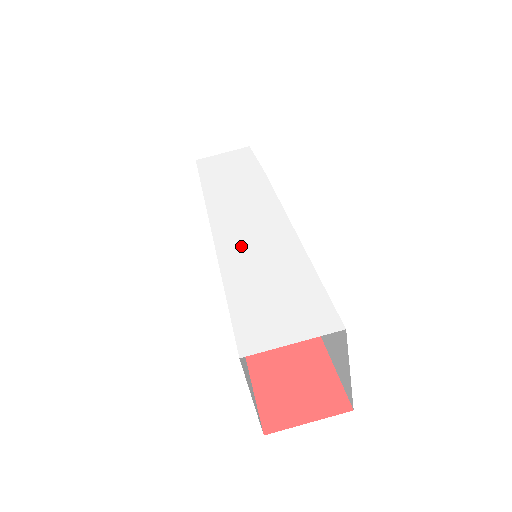
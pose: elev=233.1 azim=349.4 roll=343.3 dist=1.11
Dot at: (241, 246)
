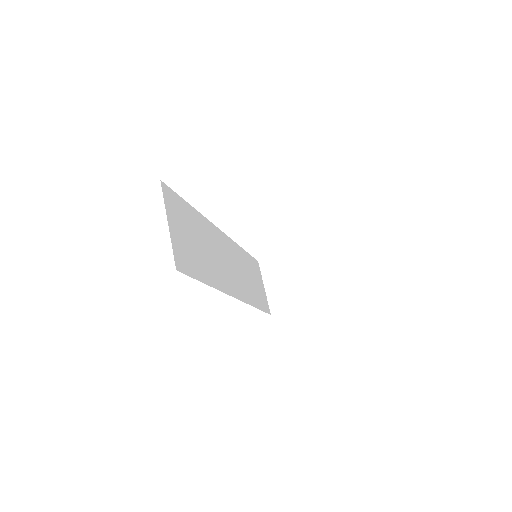
Dot at: occluded
